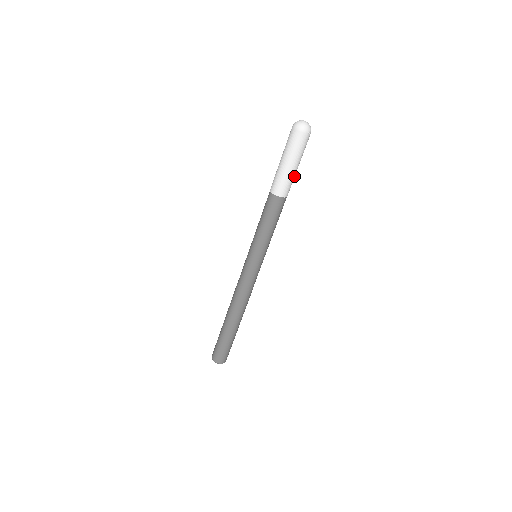
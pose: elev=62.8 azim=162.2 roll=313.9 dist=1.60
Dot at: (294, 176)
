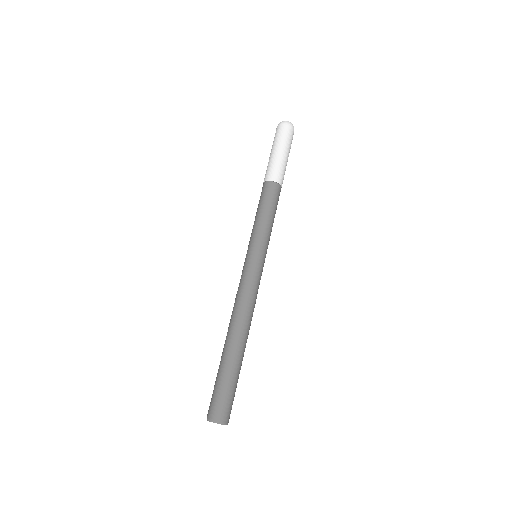
Dot at: (282, 163)
